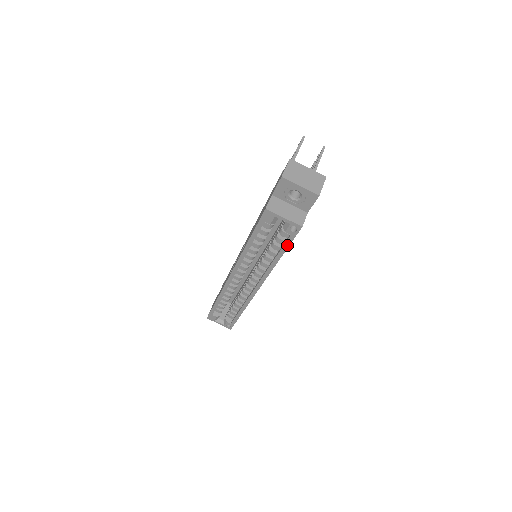
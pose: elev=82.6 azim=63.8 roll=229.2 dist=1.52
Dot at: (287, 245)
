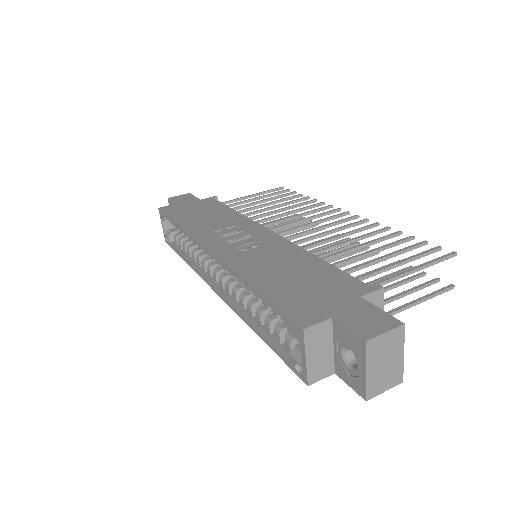
Dot at: (276, 351)
